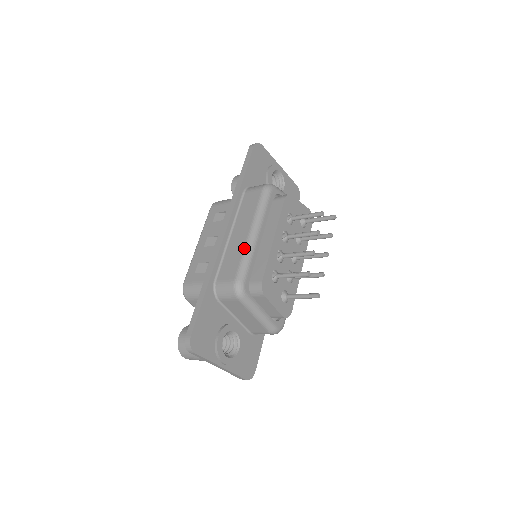
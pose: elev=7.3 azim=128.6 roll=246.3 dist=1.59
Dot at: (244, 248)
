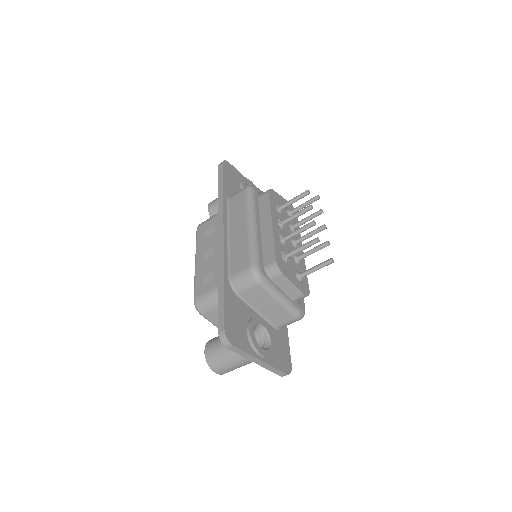
Dot at: (248, 238)
